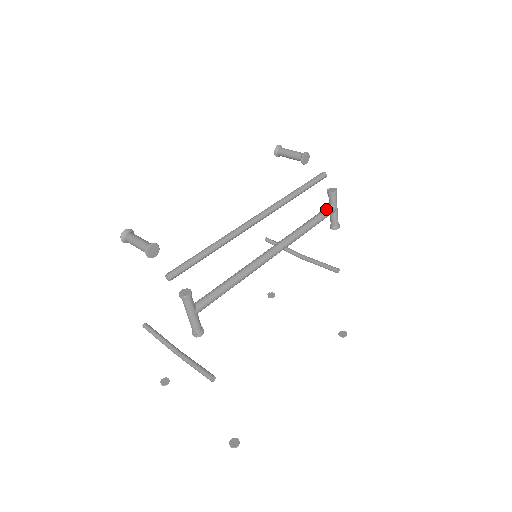
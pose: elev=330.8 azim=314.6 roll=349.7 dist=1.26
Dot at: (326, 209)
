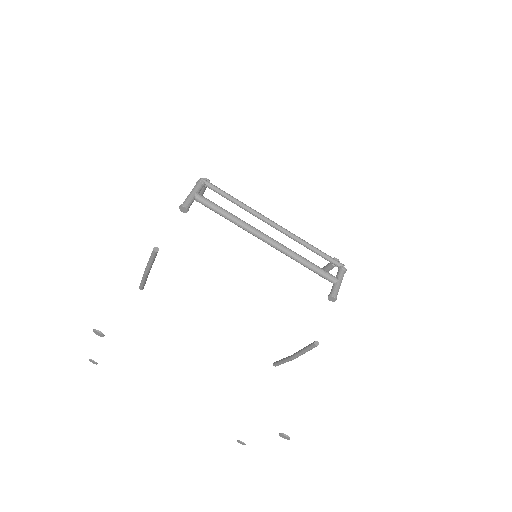
Dot at: (330, 274)
